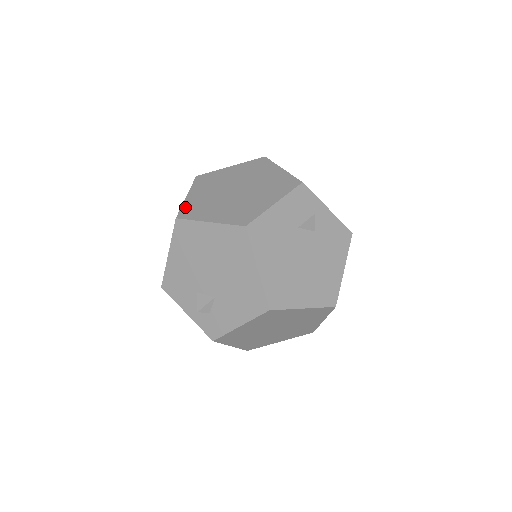
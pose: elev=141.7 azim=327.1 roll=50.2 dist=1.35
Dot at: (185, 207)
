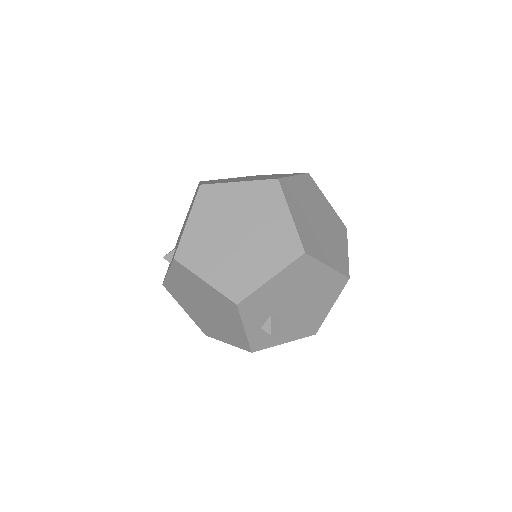
Dot at: (302, 236)
